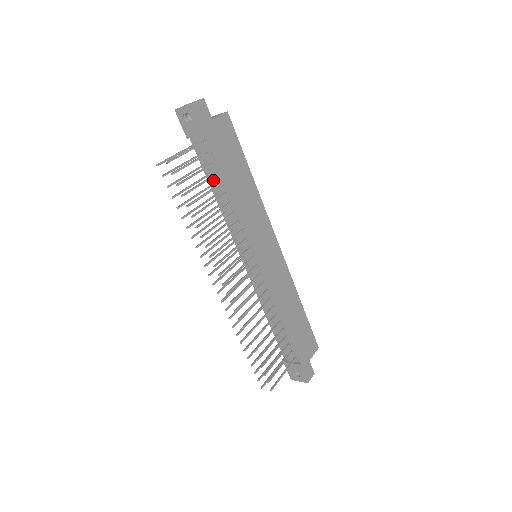
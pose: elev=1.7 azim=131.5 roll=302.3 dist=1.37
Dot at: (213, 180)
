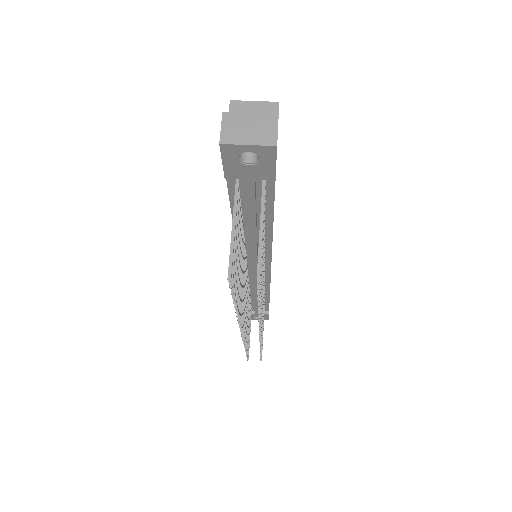
Dot at: (250, 219)
